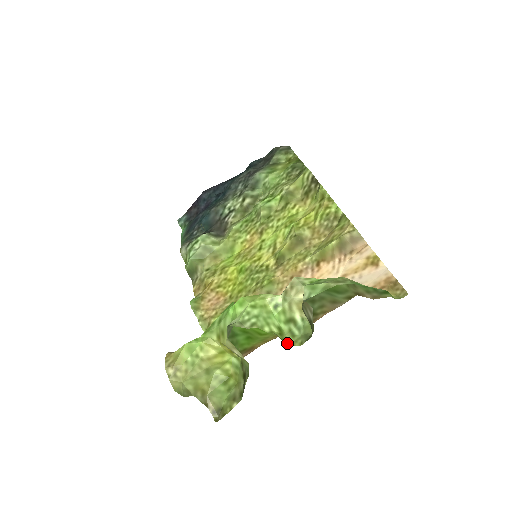
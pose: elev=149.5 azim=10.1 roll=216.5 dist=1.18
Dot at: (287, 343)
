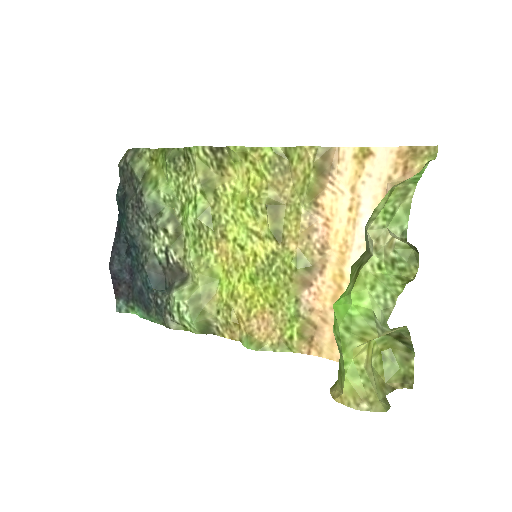
Dot at: (410, 279)
